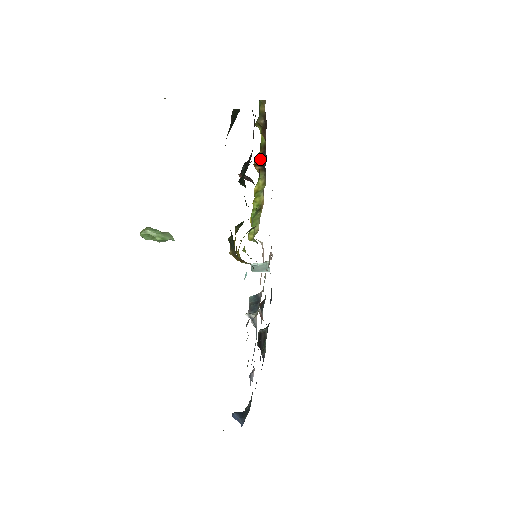
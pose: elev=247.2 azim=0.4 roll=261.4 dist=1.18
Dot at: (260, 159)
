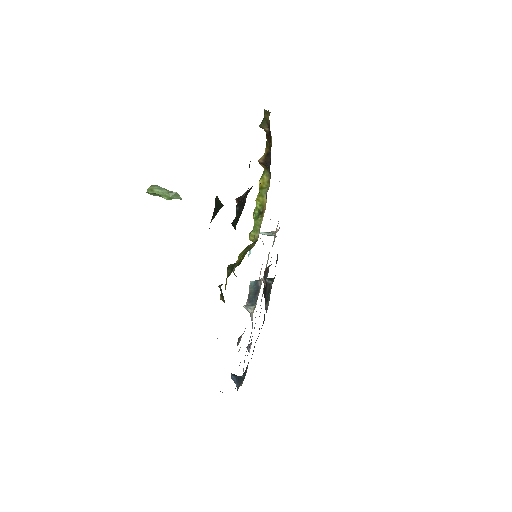
Dot at: (265, 159)
